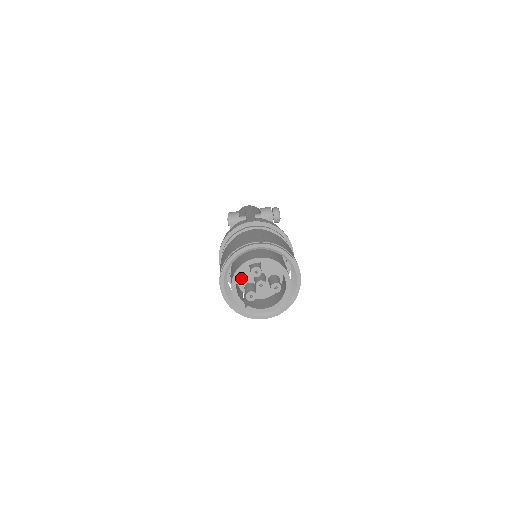
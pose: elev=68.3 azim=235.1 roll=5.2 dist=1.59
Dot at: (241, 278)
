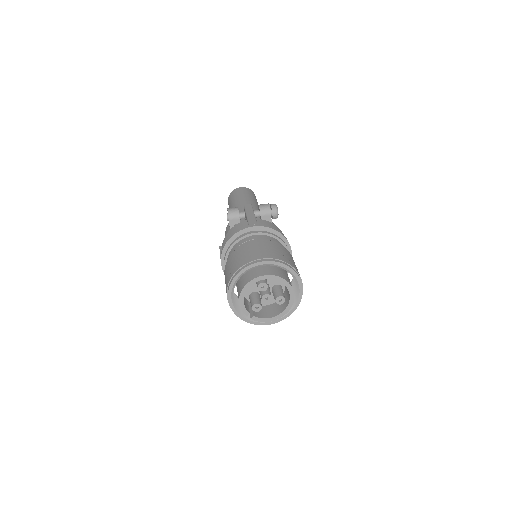
Dot at: occluded
